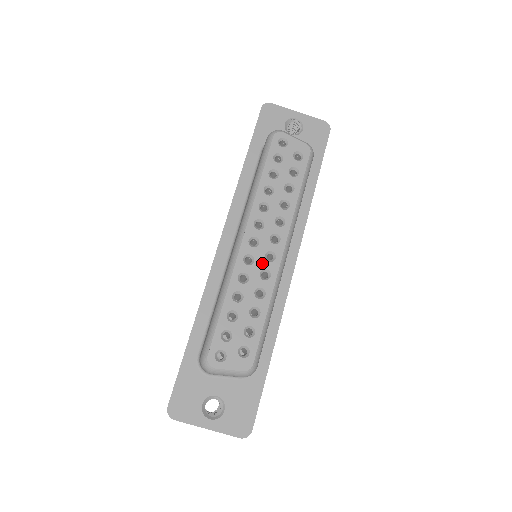
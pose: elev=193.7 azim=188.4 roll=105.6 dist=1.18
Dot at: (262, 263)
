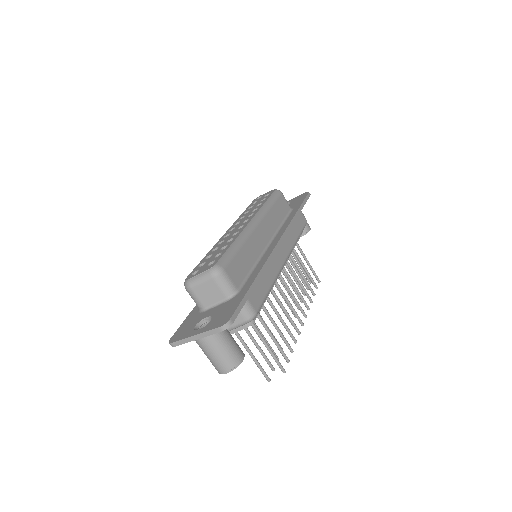
Dot at: (235, 232)
